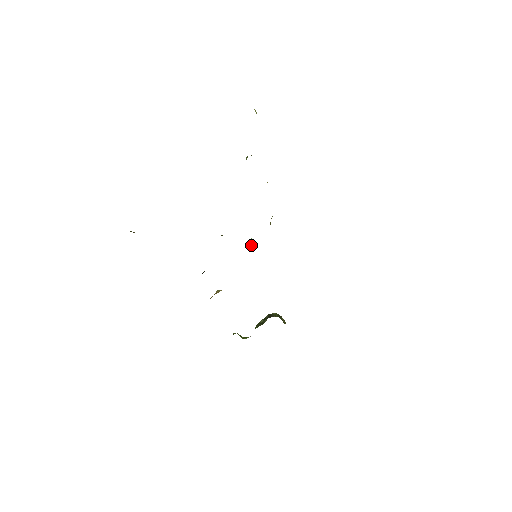
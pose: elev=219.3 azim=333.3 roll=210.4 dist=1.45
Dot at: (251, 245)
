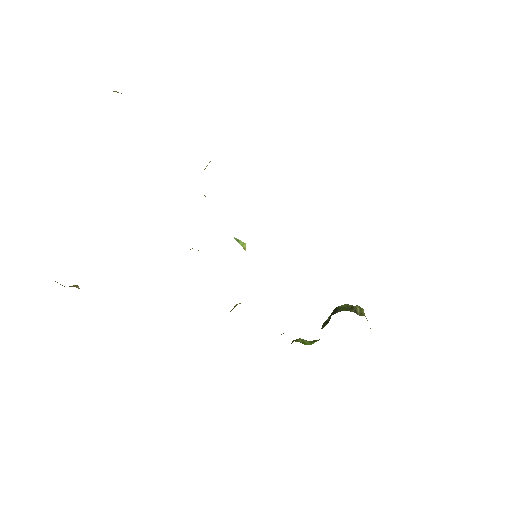
Dot at: occluded
